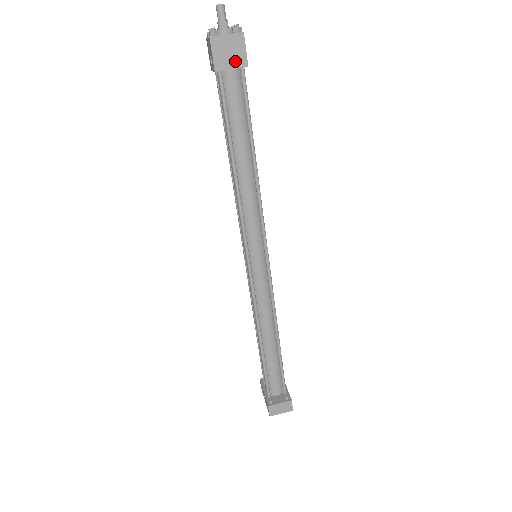
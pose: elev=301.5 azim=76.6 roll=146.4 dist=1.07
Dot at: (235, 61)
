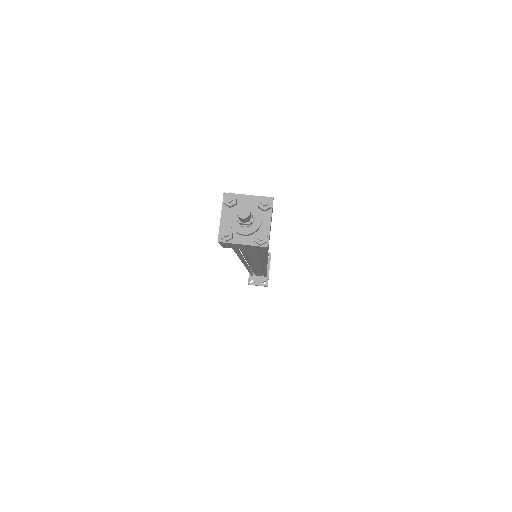
Dot at: (251, 249)
